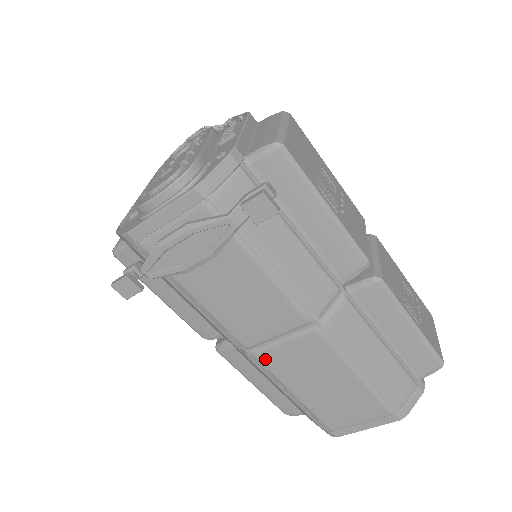
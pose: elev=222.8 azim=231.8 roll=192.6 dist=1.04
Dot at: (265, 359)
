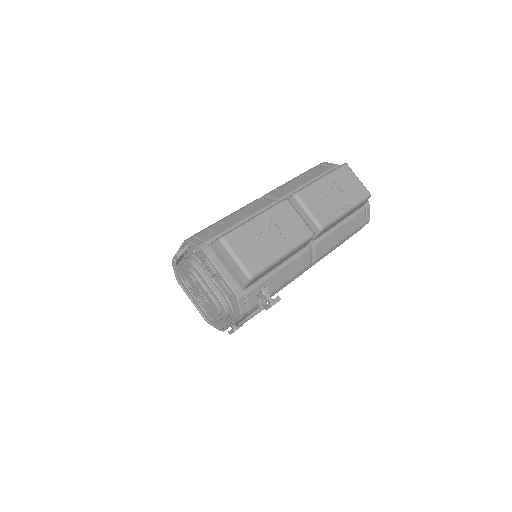
Dot at: occluded
